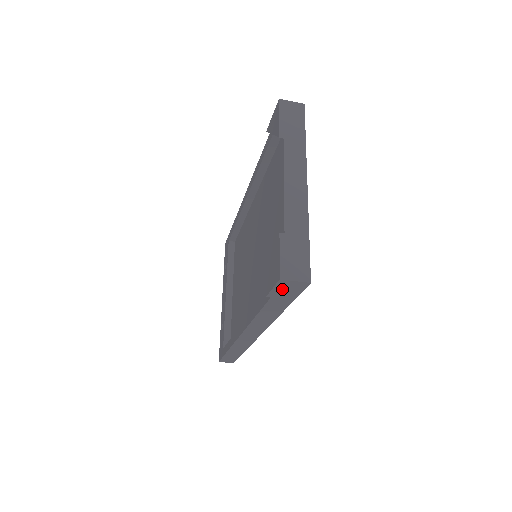
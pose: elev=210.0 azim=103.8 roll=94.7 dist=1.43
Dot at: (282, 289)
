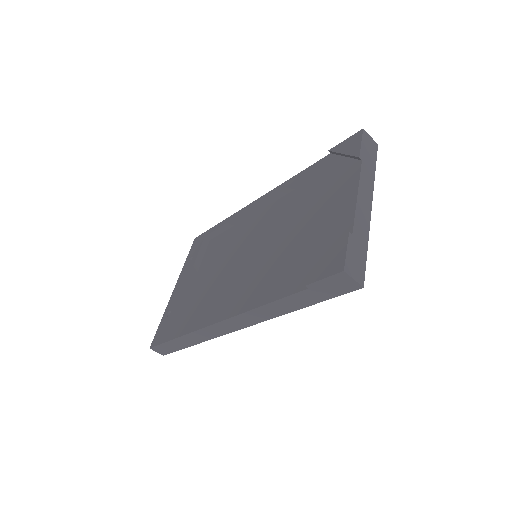
Dot at: (331, 283)
